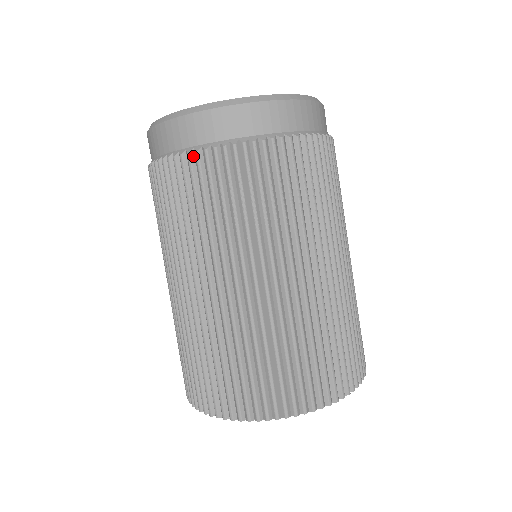
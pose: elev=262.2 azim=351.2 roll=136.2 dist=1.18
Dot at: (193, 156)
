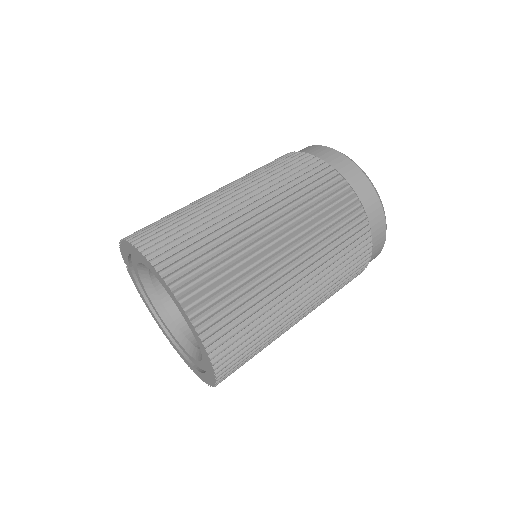
Dot at: (340, 179)
